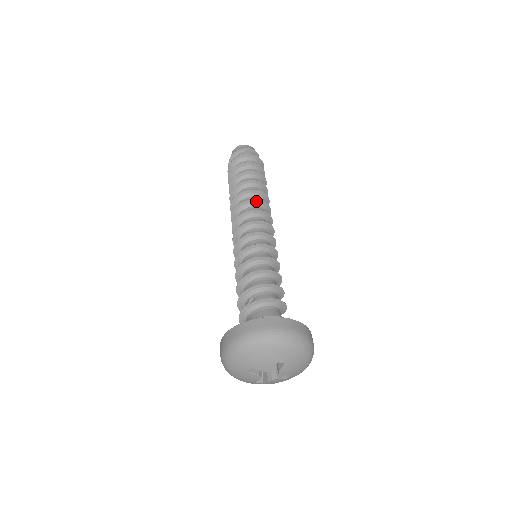
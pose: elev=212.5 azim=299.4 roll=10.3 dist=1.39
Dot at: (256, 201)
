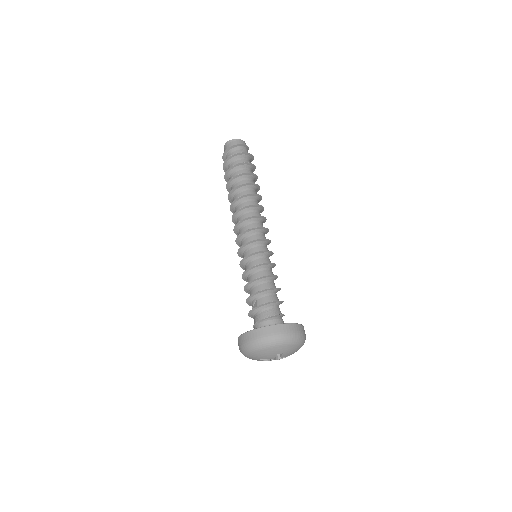
Dot at: (248, 207)
